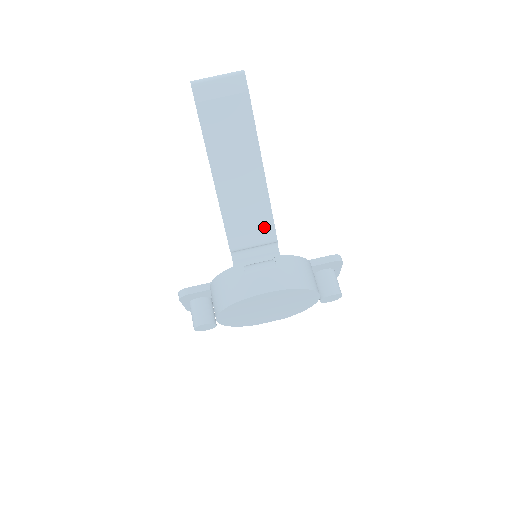
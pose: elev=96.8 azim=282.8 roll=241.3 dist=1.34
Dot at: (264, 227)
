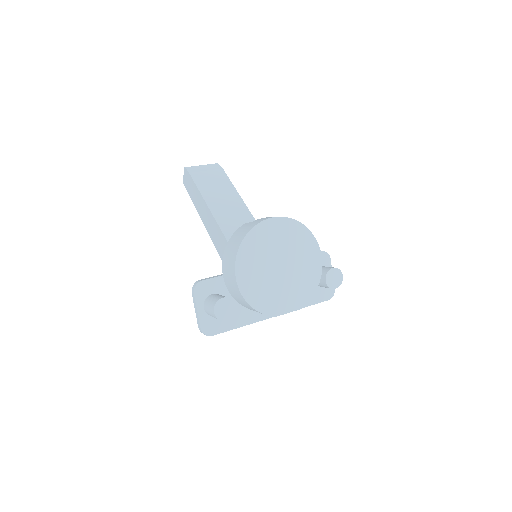
Dot at: occluded
